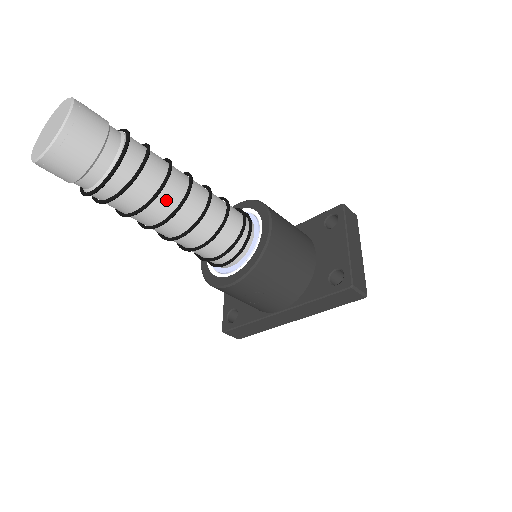
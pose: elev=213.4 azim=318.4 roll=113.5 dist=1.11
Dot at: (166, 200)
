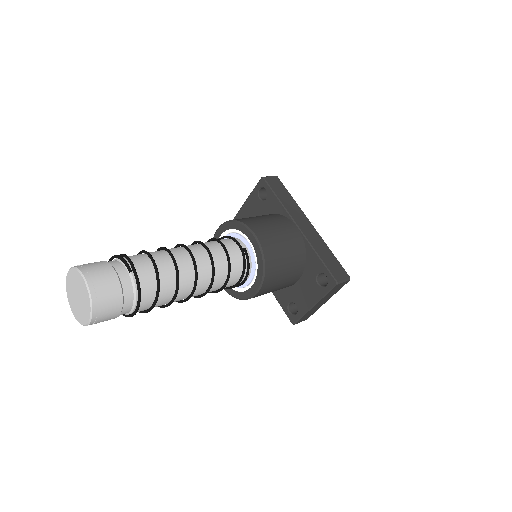
Dot at: occluded
